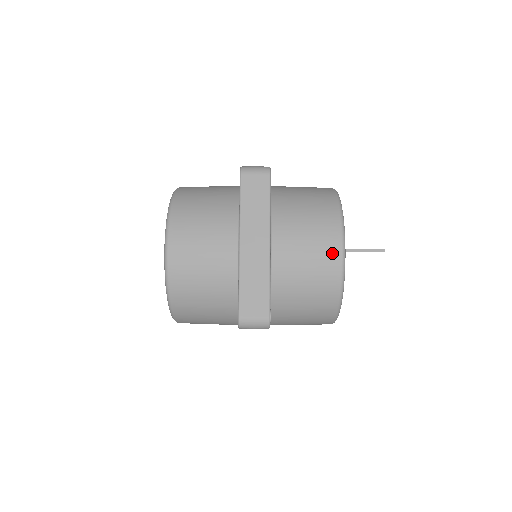
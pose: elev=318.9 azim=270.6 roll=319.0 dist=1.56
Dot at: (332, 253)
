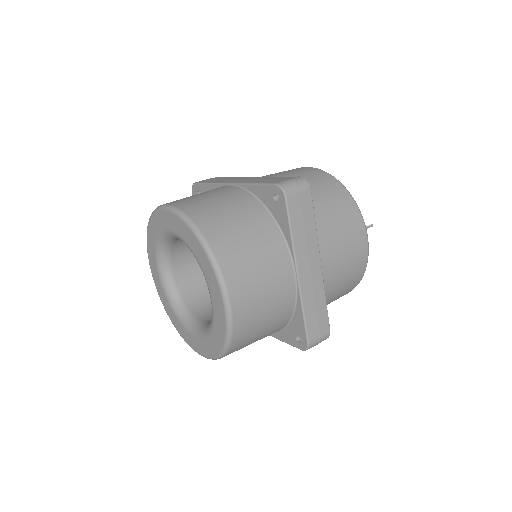
Dot at: (362, 251)
